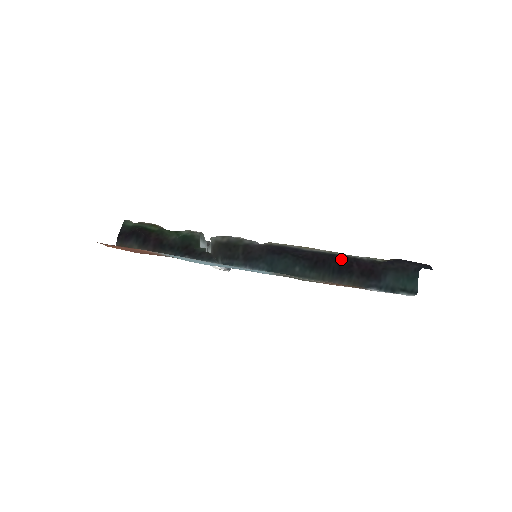
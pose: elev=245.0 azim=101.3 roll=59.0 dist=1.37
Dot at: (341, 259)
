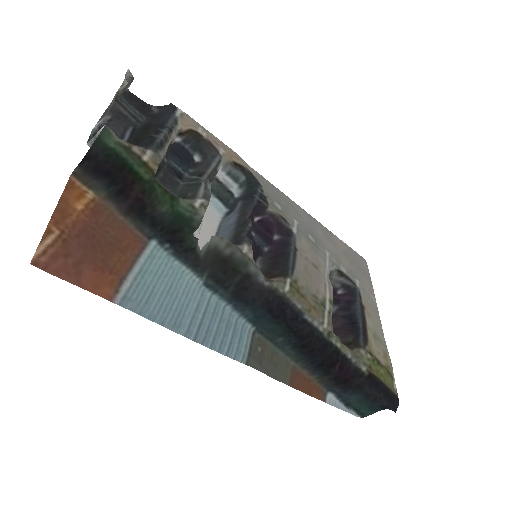
Dot at: (331, 353)
